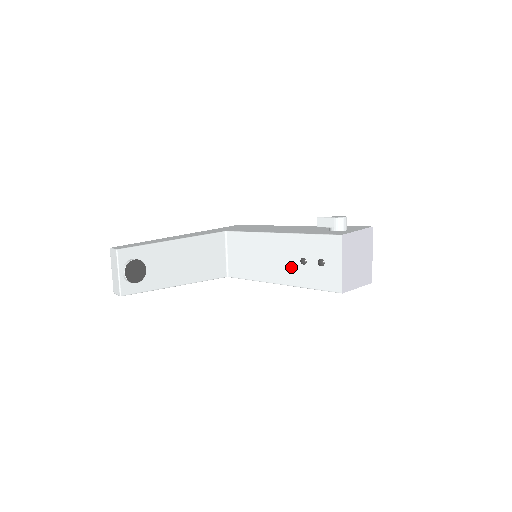
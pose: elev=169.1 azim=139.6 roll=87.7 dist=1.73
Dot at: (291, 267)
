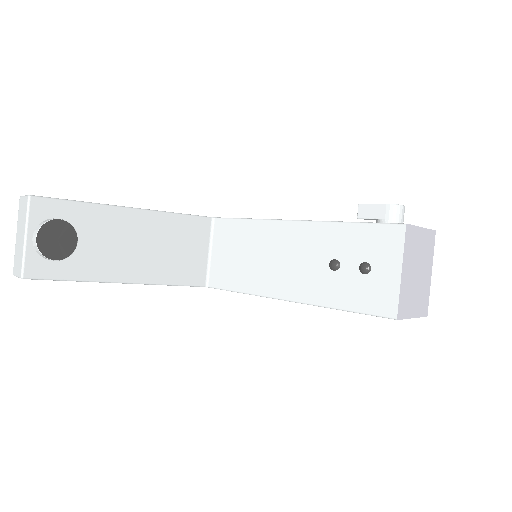
Dot at: (312, 274)
